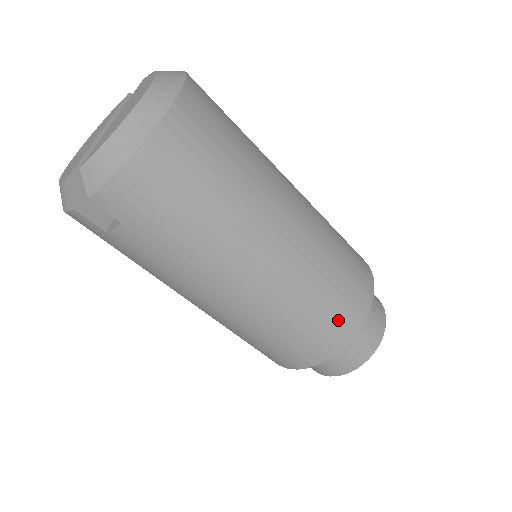
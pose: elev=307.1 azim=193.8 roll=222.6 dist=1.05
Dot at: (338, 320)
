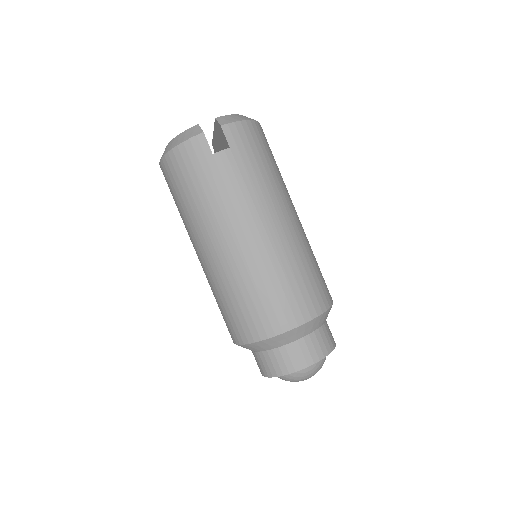
Dot at: (322, 287)
